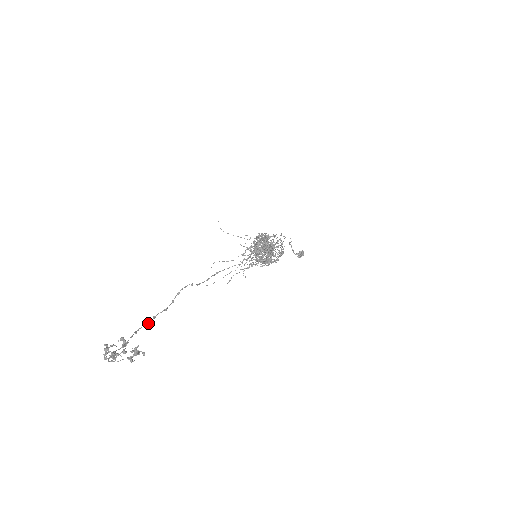
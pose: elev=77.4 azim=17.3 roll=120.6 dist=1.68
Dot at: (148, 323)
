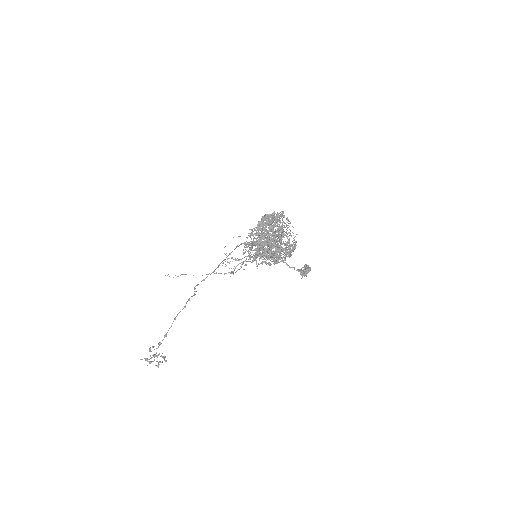
Dot at: (184, 307)
